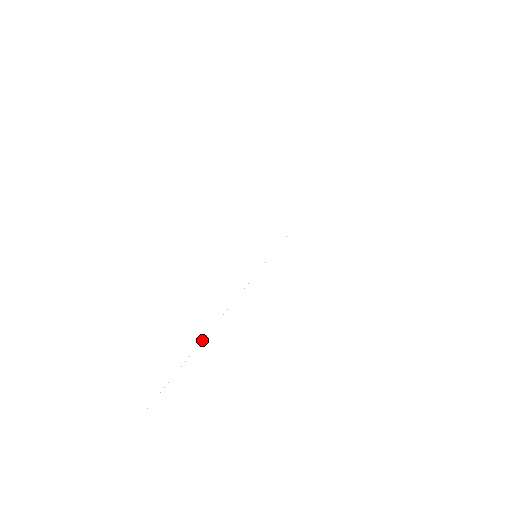
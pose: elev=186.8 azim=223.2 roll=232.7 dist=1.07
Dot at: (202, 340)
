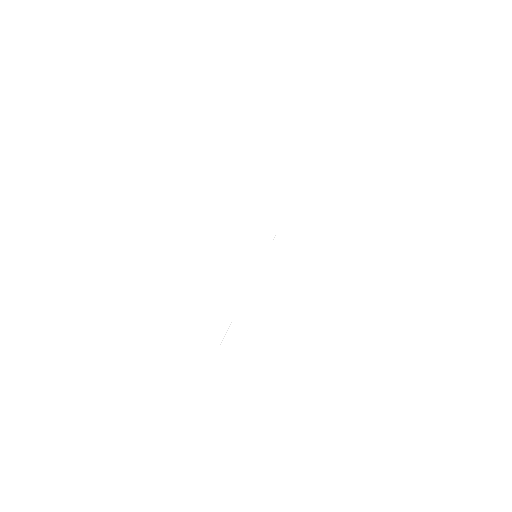
Dot at: occluded
